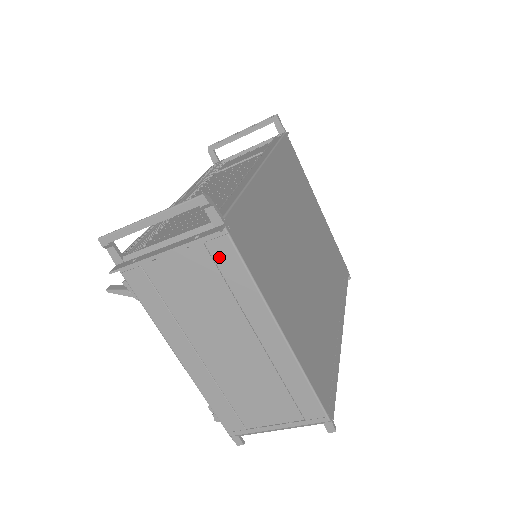
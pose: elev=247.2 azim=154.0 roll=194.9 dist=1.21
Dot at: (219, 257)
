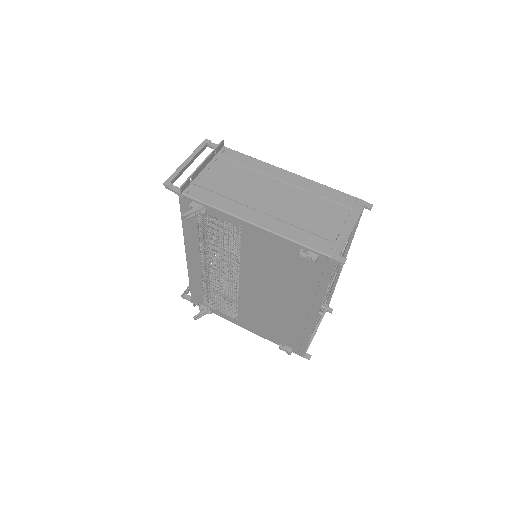
Dot at: (231, 158)
